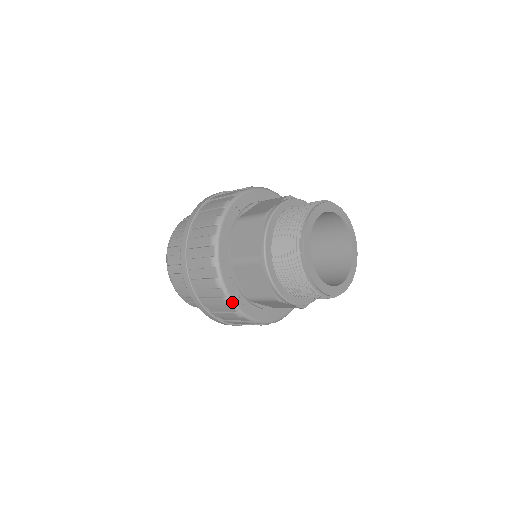
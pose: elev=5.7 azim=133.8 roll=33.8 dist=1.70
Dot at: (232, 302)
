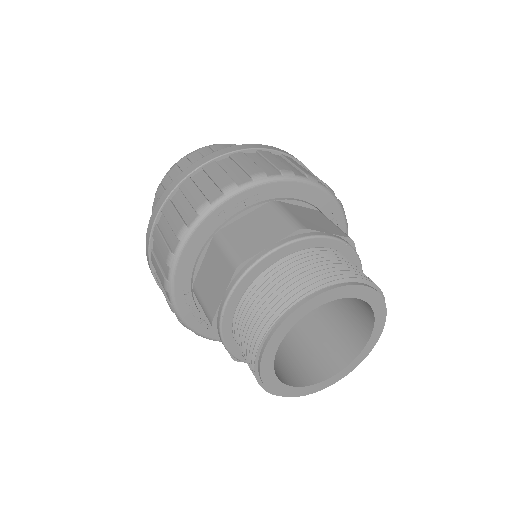
Dot at: (189, 328)
